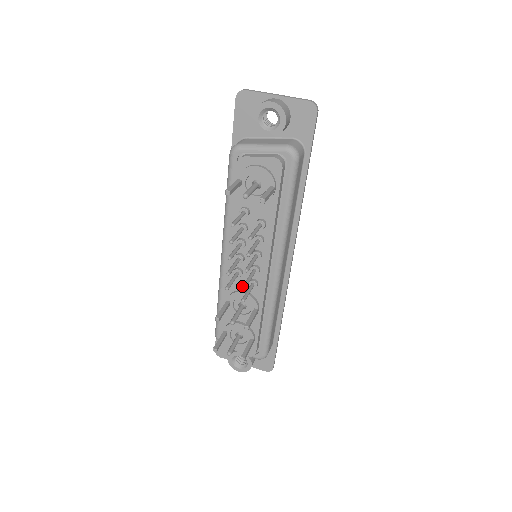
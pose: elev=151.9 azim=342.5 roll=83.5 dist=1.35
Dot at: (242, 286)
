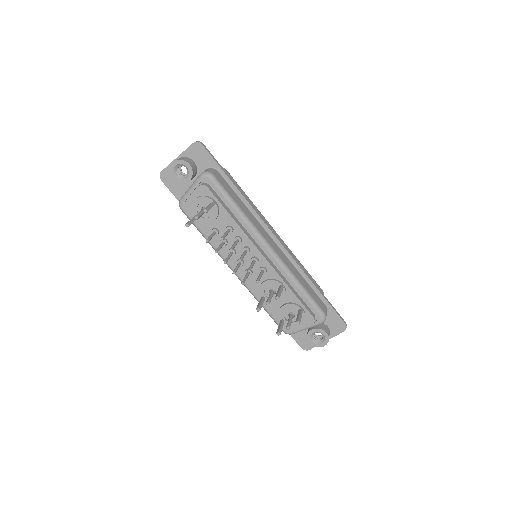
Dot at: (260, 279)
